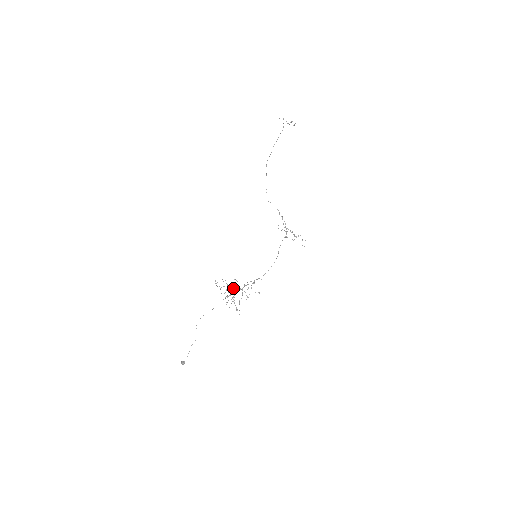
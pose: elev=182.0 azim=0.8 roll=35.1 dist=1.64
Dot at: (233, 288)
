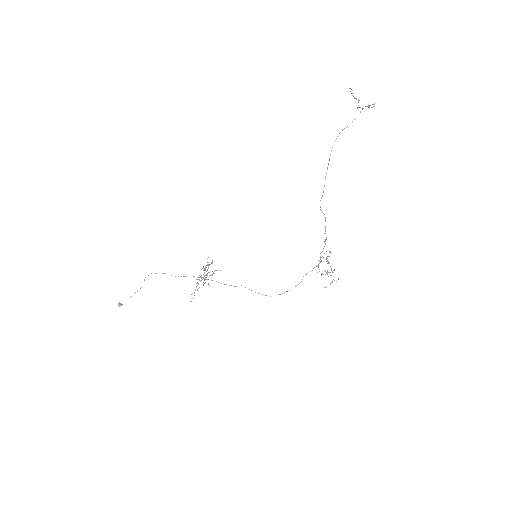
Dot at: (204, 268)
